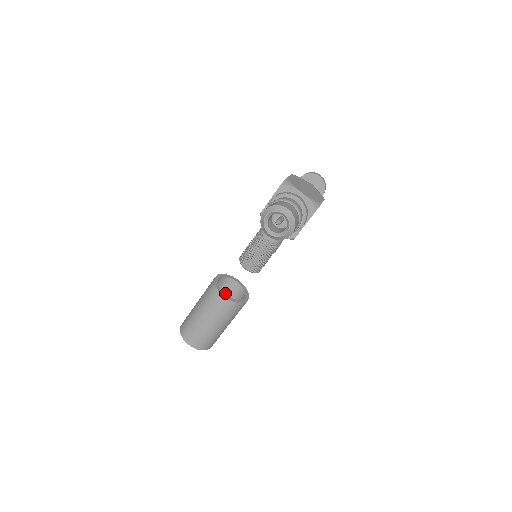
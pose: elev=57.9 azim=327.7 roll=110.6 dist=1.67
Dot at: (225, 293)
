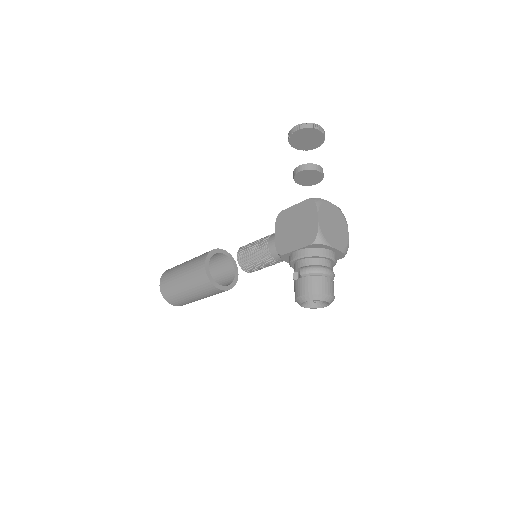
Dot at: occluded
